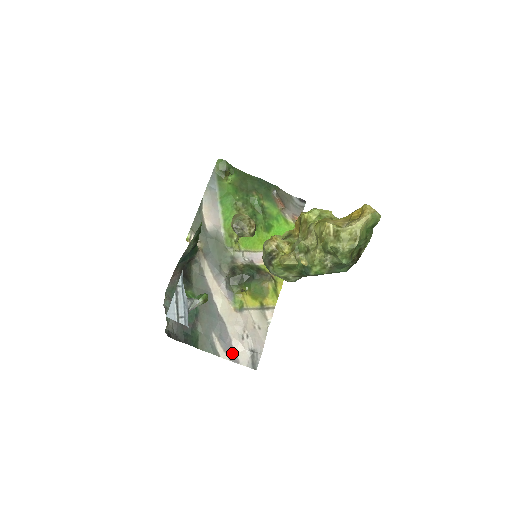
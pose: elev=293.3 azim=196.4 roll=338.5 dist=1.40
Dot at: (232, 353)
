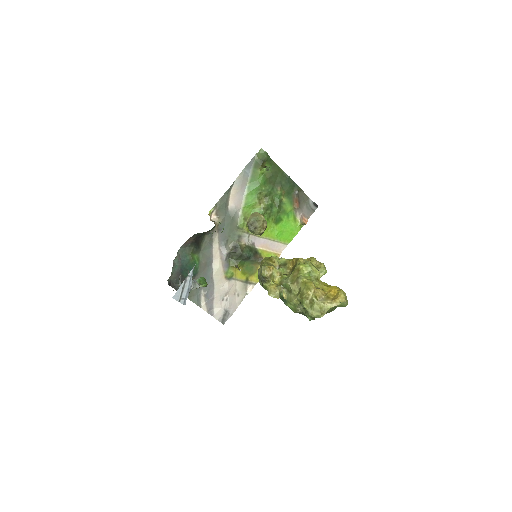
Dot at: (211, 307)
